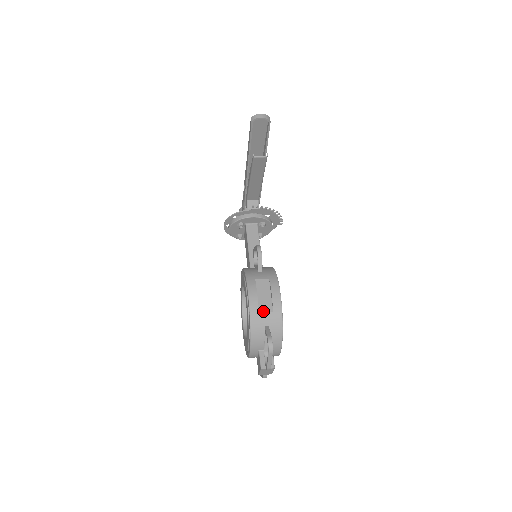
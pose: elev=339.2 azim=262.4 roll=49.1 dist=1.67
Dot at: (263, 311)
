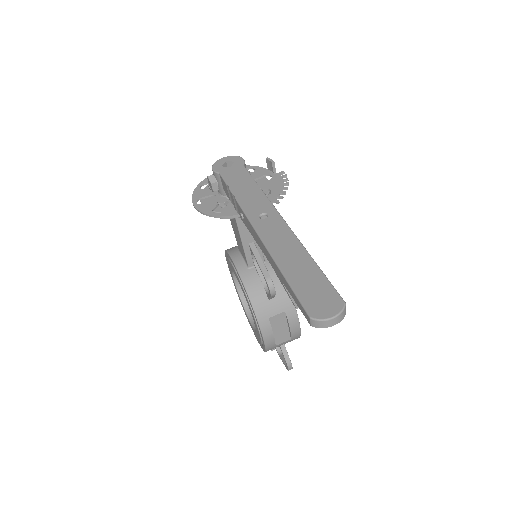
Dot at: (280, 343)
